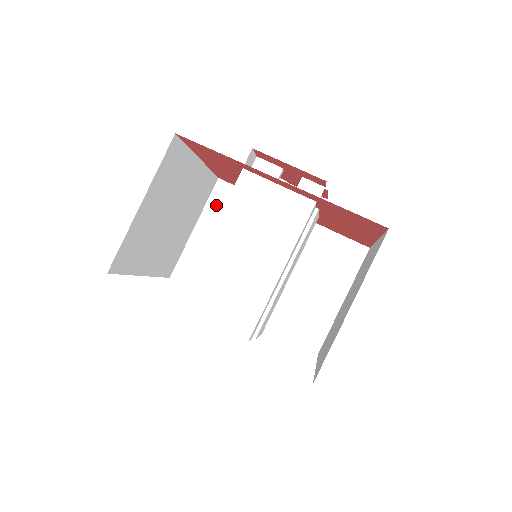
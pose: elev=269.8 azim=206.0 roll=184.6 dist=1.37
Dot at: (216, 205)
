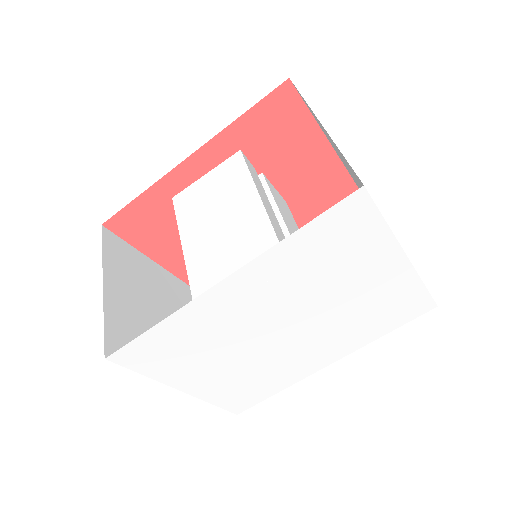
Dot at: occluded
